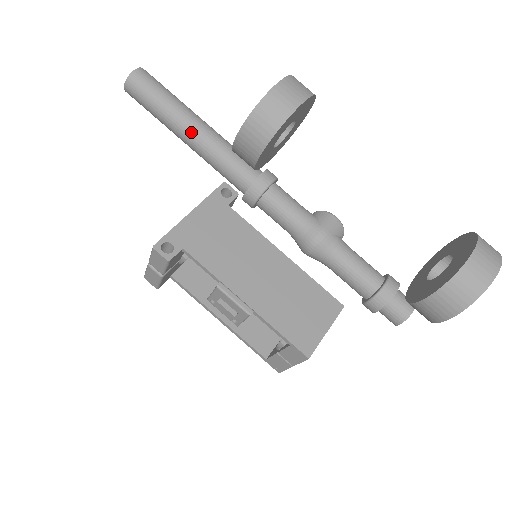
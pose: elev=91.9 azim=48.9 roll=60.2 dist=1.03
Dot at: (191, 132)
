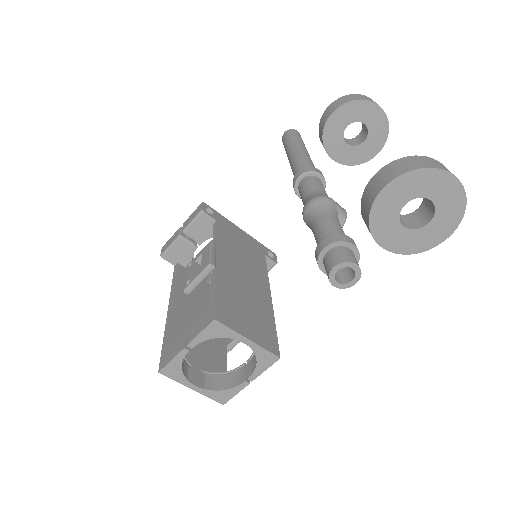
Dot at: (299, 148)
